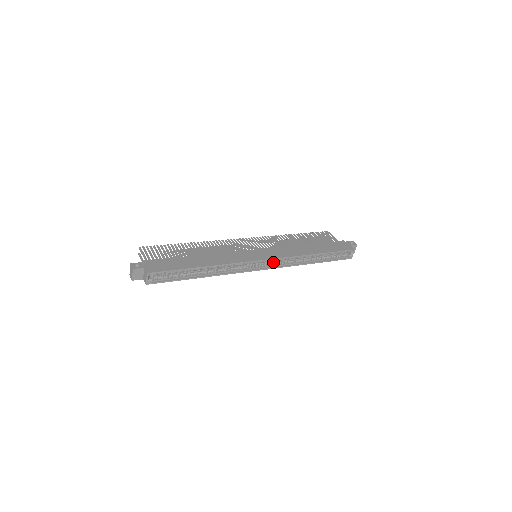
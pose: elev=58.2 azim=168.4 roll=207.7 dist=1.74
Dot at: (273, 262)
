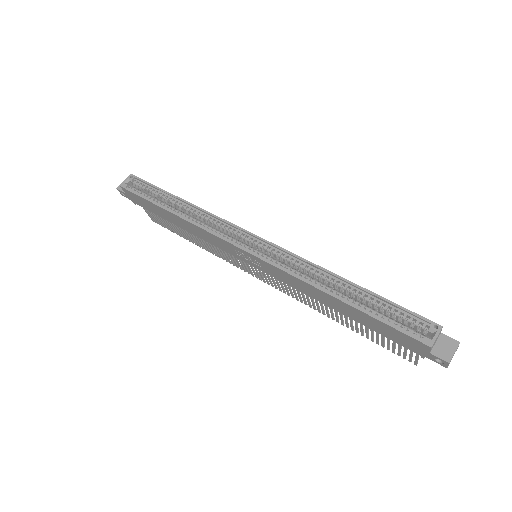
Dot at: (268, 256)
